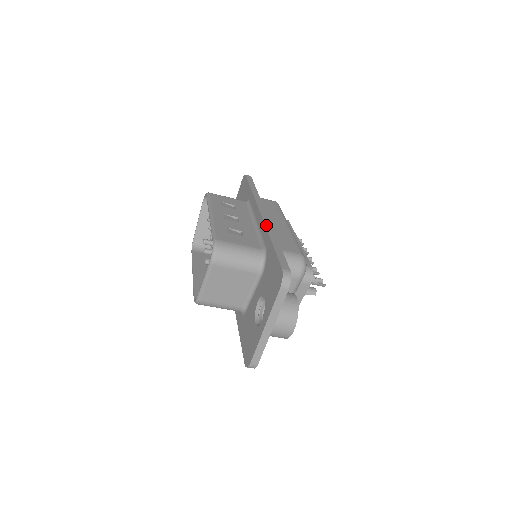
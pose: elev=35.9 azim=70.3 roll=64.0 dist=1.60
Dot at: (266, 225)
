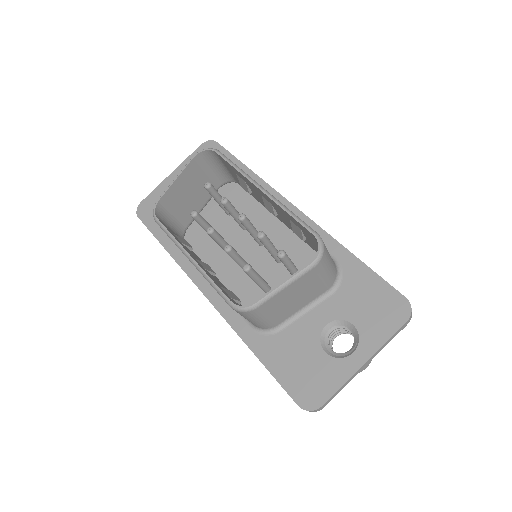
Dot at: occluded
